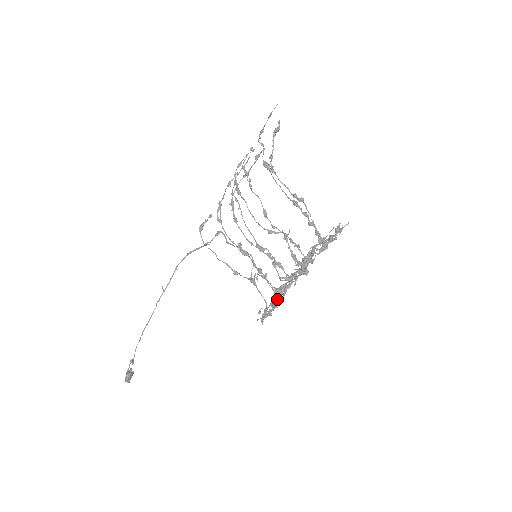
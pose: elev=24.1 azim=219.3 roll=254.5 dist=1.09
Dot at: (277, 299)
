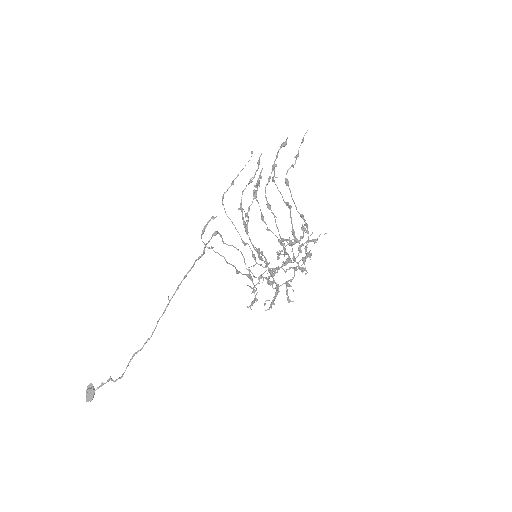
Dot at: (277, 291)
